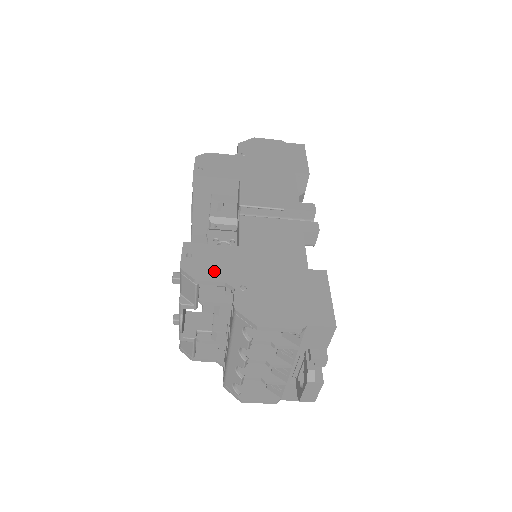
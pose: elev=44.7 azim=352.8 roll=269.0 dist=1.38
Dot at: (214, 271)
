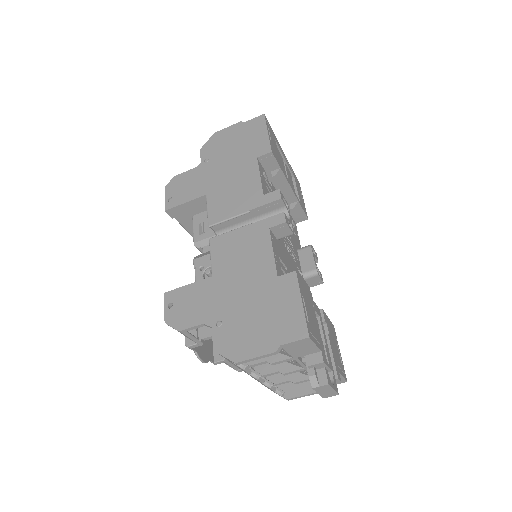
Dot at: (193, 315)
